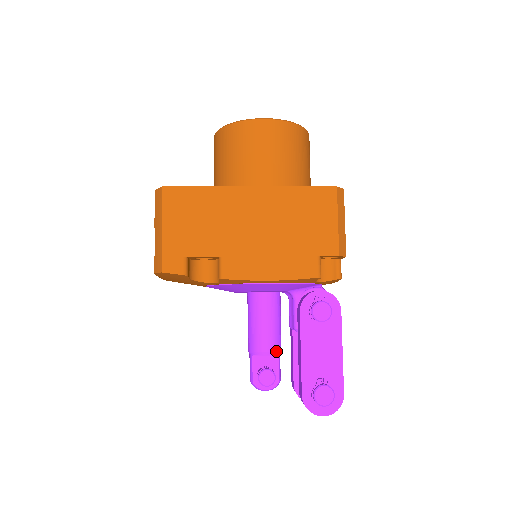
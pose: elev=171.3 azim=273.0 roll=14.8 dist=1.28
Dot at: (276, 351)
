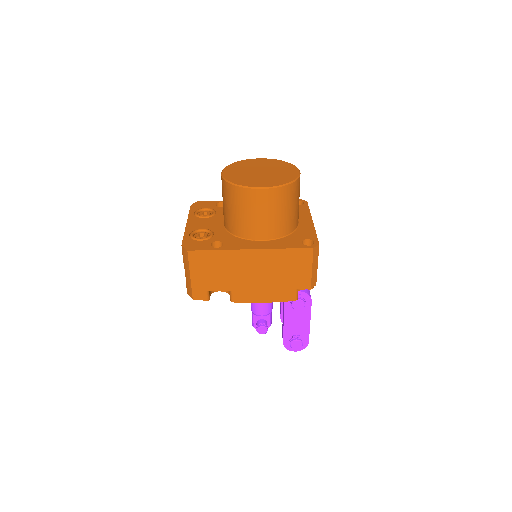
Dot at: (269, 313)
